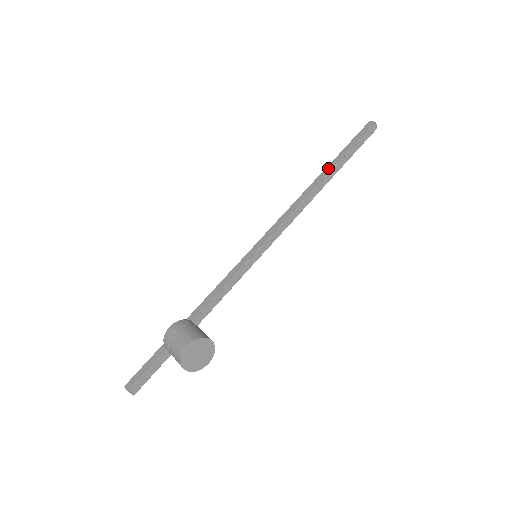
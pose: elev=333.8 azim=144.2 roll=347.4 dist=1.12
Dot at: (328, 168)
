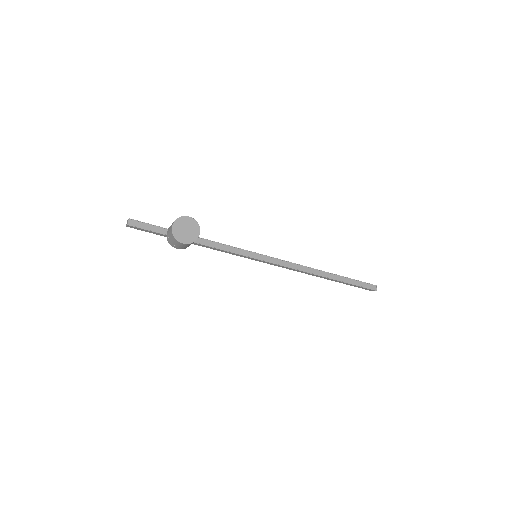
Dot at: (332, 274)
